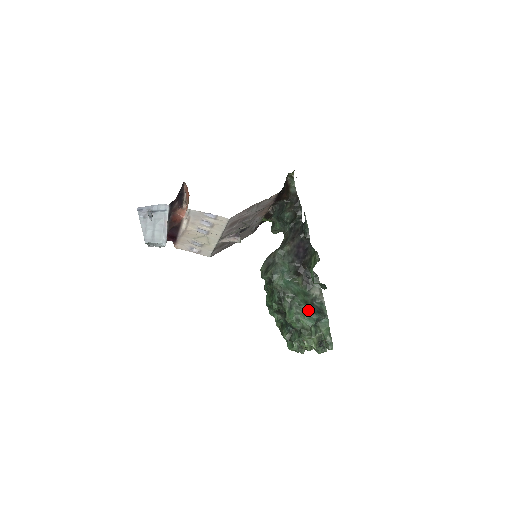
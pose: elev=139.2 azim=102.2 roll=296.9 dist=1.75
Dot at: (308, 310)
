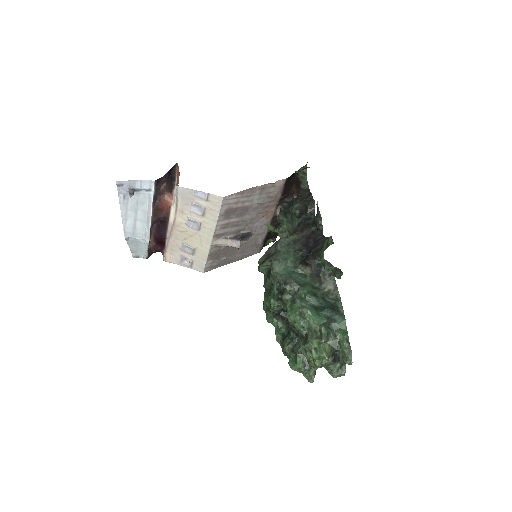
Dot at: (317, 305)
